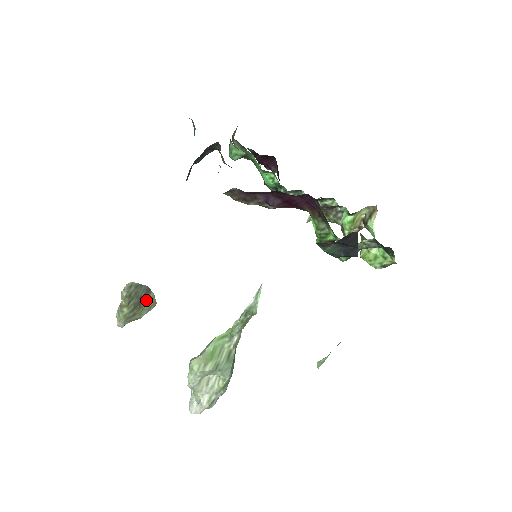
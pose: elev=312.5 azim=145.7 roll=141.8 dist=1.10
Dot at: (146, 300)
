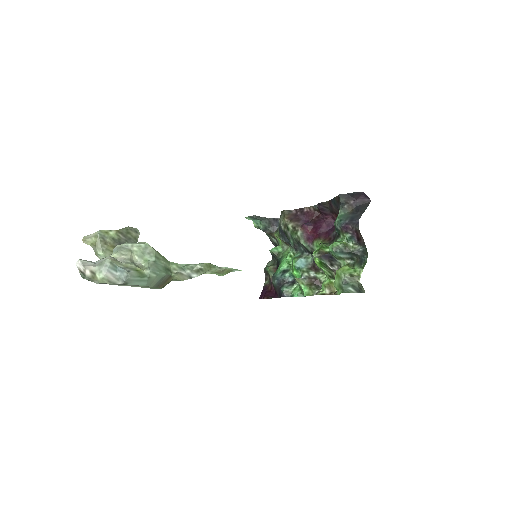
Dot at: occluded
